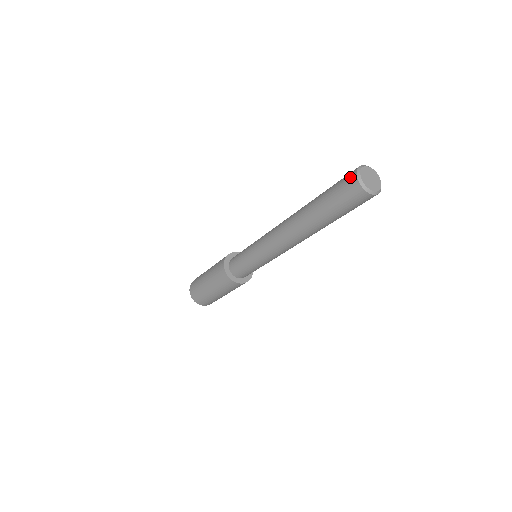
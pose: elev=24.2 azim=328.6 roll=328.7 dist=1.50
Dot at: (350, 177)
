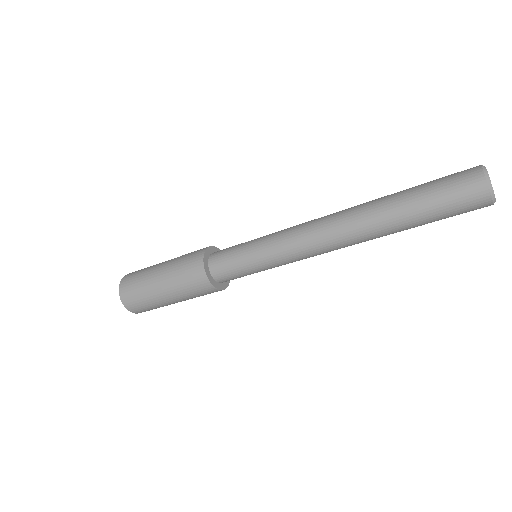
Dot at: (472, 179)
